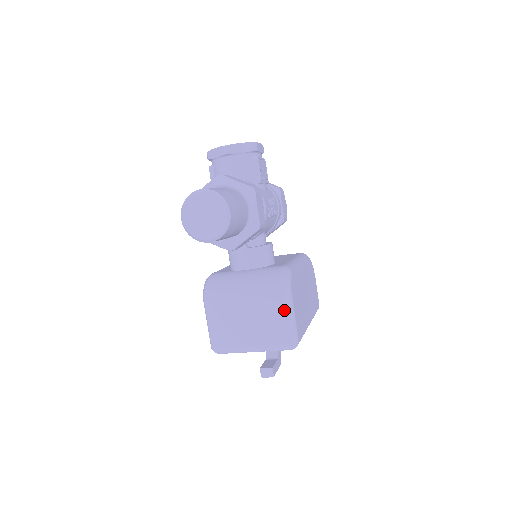
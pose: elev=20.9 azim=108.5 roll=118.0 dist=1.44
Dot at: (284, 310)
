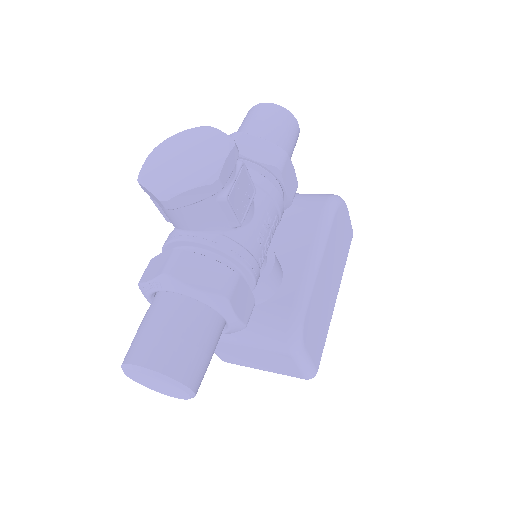
Dot at: (296, 363)
